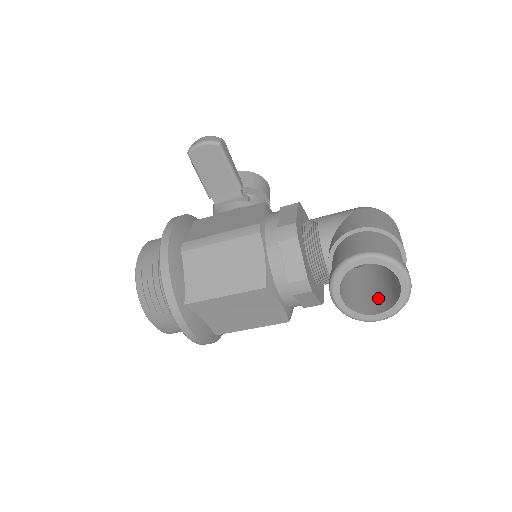
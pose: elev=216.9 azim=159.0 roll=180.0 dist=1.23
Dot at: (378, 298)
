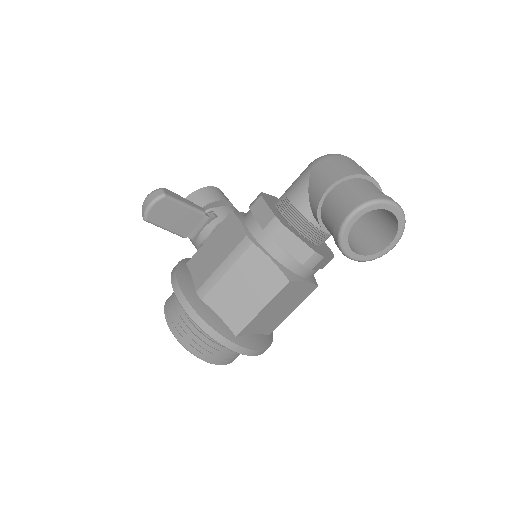
Dot at: (379, 229)
